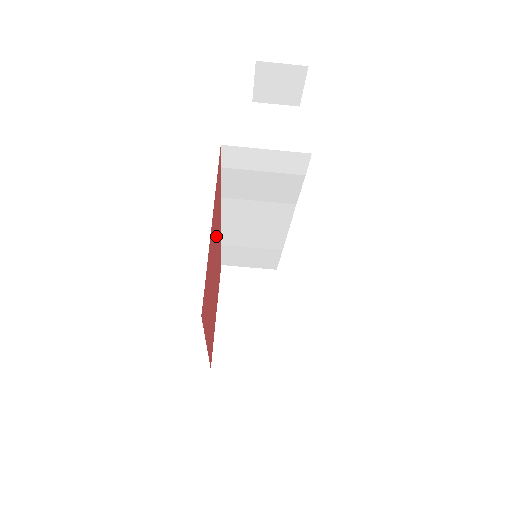
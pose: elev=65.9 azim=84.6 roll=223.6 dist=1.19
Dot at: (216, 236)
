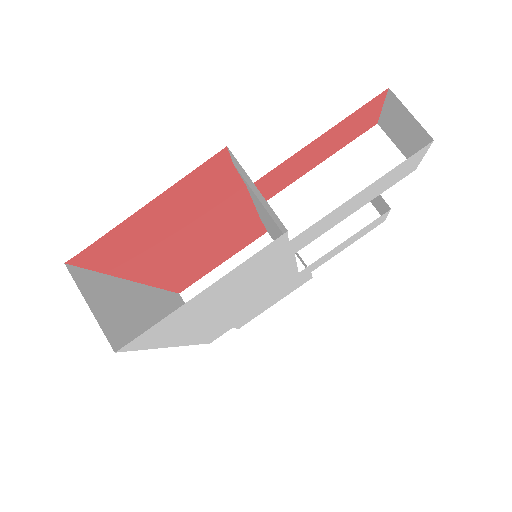
Dot at: (203, 213)
